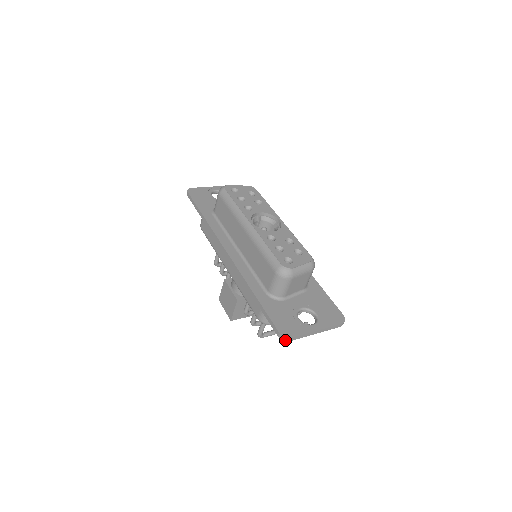
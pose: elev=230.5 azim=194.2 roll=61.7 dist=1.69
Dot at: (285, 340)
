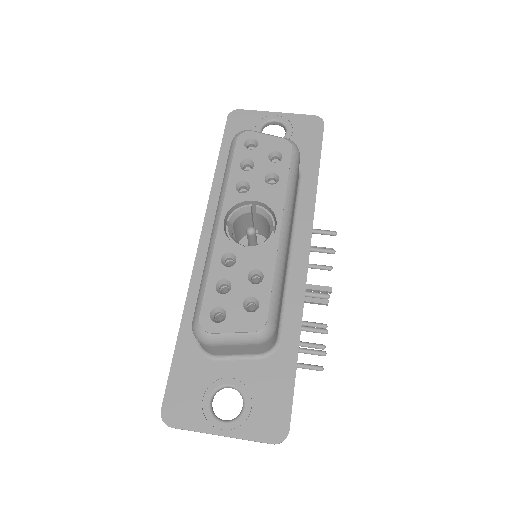
Dot at: (166, 423)
